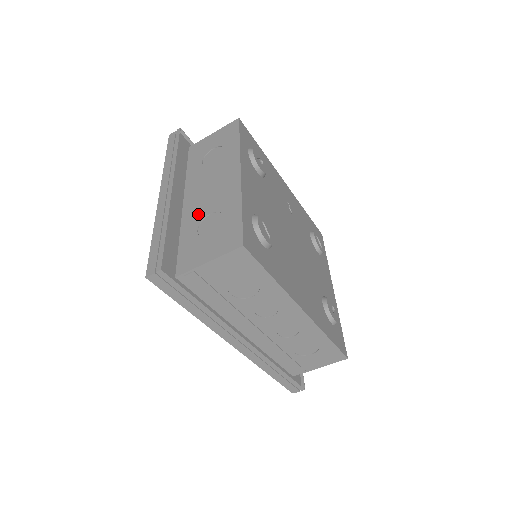
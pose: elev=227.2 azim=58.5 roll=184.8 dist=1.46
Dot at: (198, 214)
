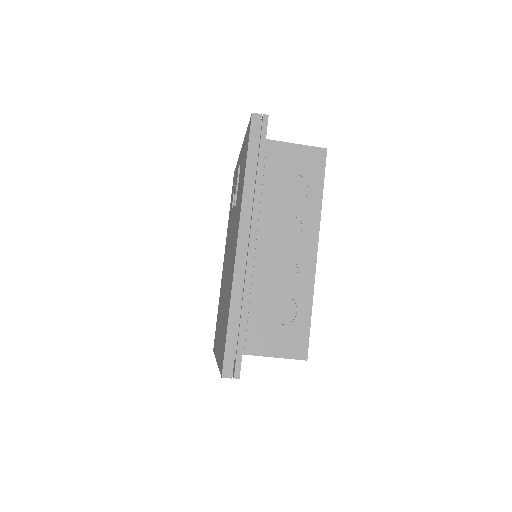
Dot at: occluded
